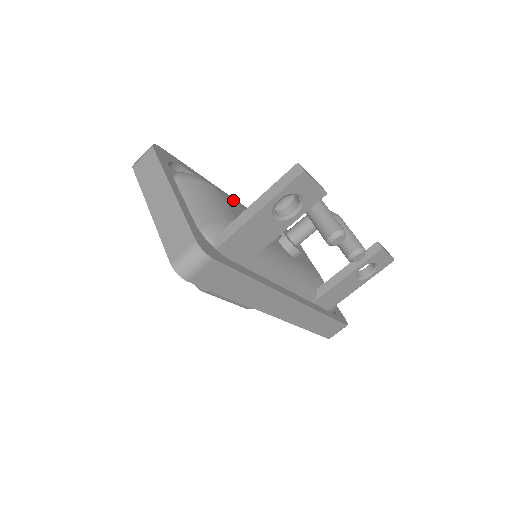
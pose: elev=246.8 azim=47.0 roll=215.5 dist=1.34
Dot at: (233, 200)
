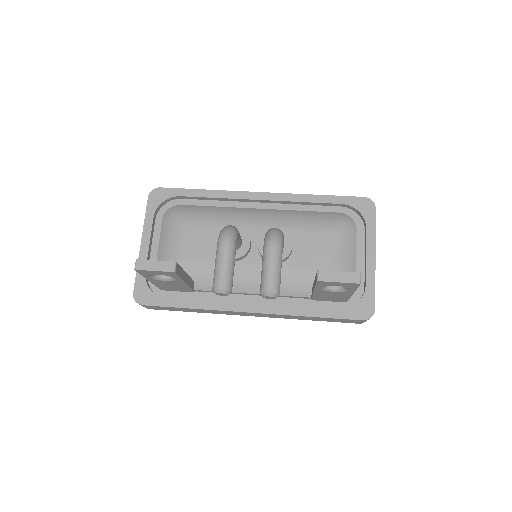
Dot at: (206, 225)
